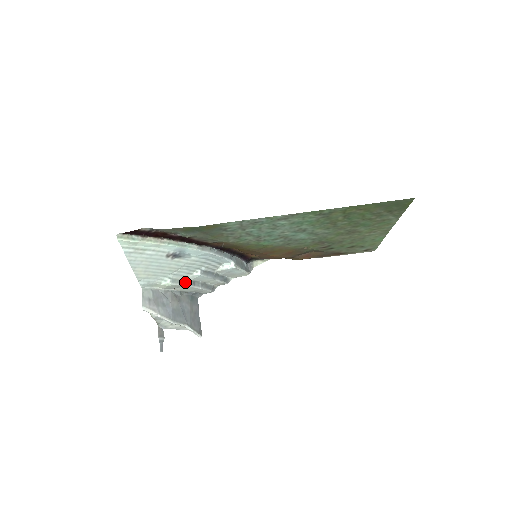
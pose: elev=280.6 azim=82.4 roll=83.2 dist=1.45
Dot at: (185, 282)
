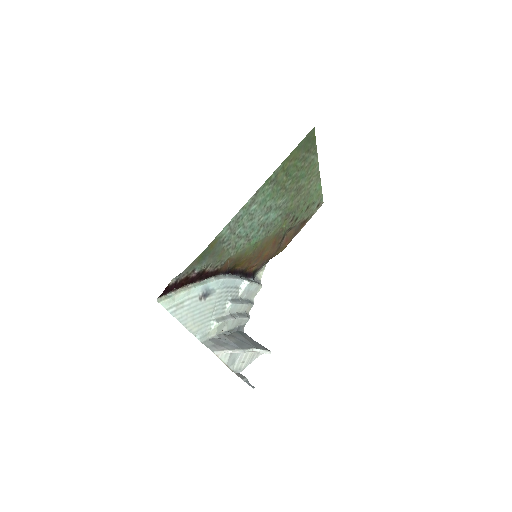
Dot at: (226, 318)
